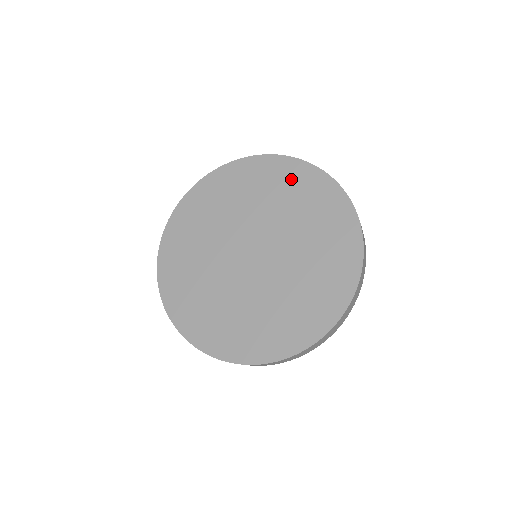
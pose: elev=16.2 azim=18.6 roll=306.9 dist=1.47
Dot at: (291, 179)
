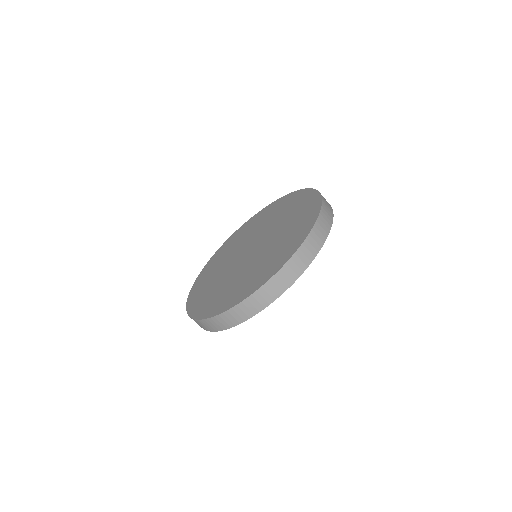
Dot at: (294, 201)
